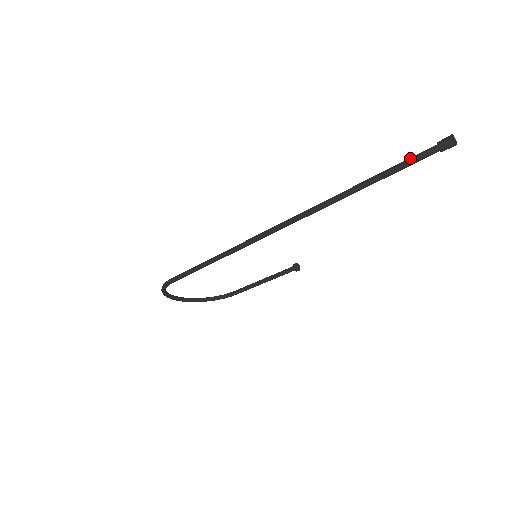
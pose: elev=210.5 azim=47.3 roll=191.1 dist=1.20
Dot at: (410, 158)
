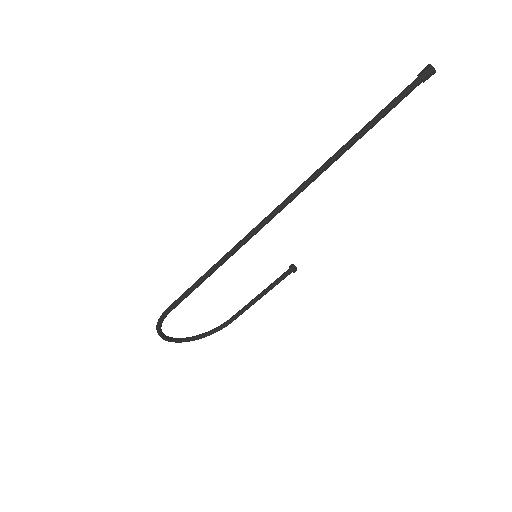
Dot at: occluded
